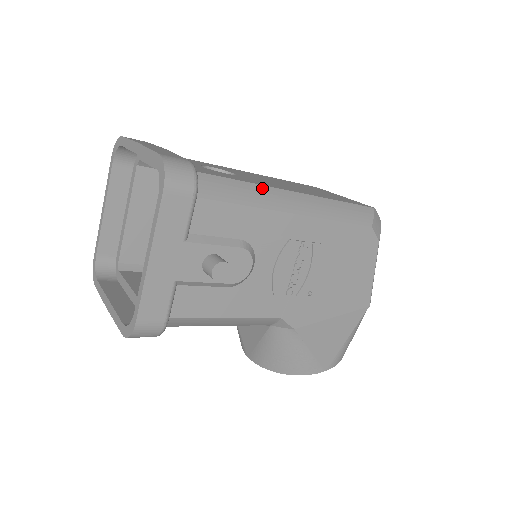
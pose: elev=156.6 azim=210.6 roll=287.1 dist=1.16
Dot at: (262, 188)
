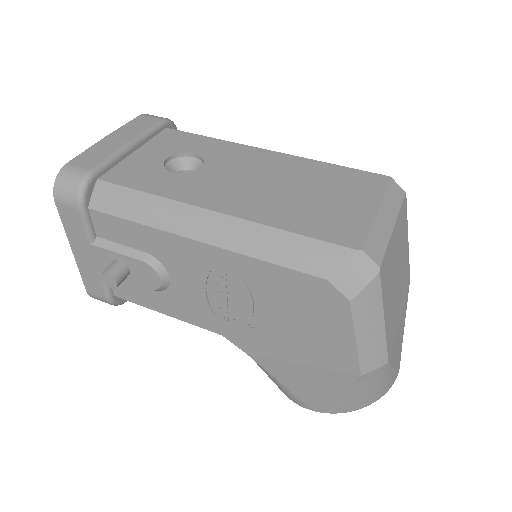
Dot at: (166, 203)
